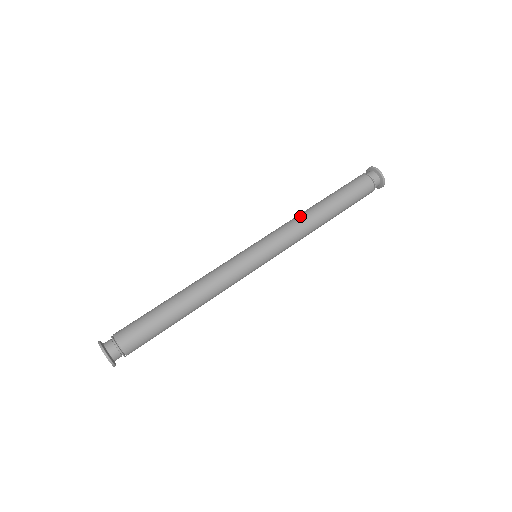
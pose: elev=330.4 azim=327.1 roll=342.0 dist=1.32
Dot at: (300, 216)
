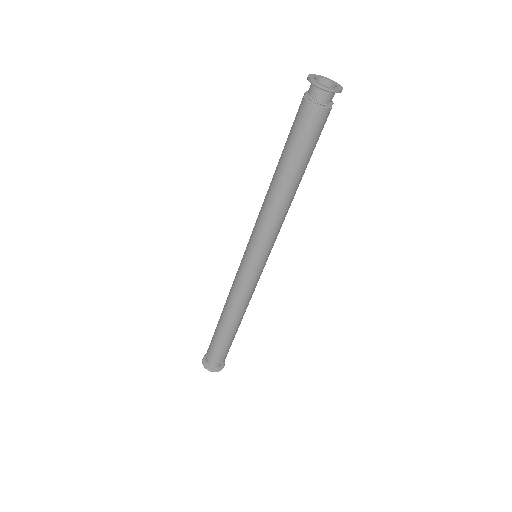
Dot at: (265, 197)
